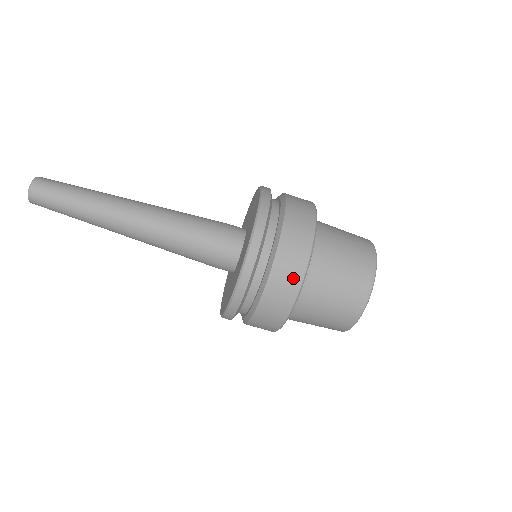
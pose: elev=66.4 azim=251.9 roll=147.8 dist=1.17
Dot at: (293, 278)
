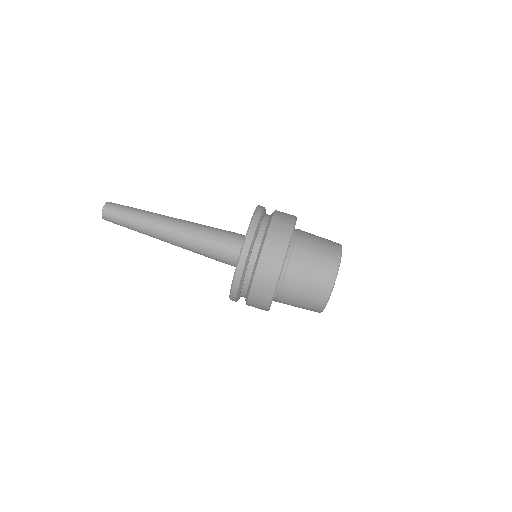
Dot at: (269, 284)
